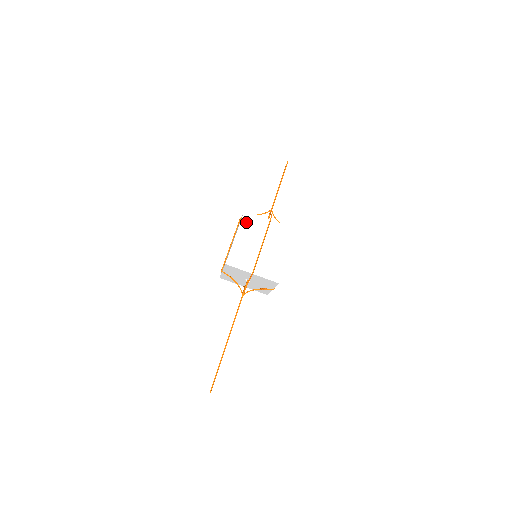
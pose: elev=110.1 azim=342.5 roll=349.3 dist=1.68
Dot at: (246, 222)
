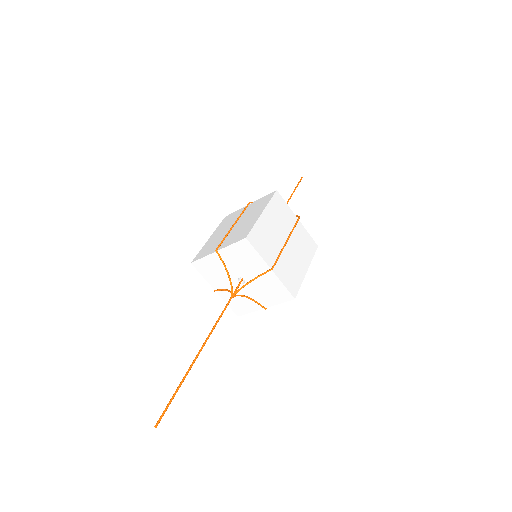
Dot at: (224, 223)
